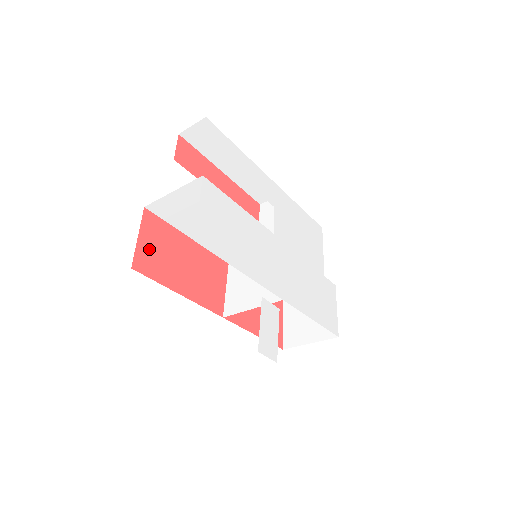
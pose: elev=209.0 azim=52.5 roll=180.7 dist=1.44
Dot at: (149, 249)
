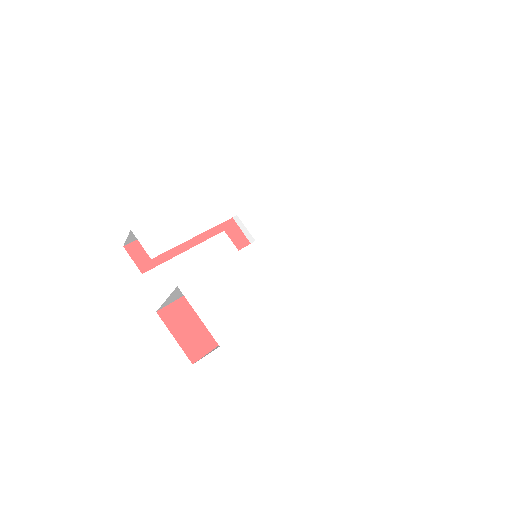
Dot at: (188, 335)
